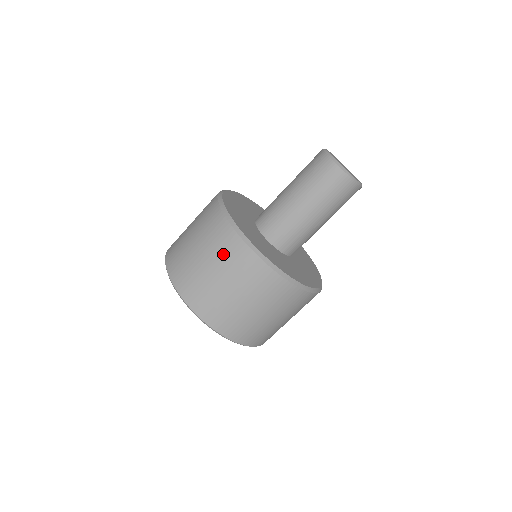
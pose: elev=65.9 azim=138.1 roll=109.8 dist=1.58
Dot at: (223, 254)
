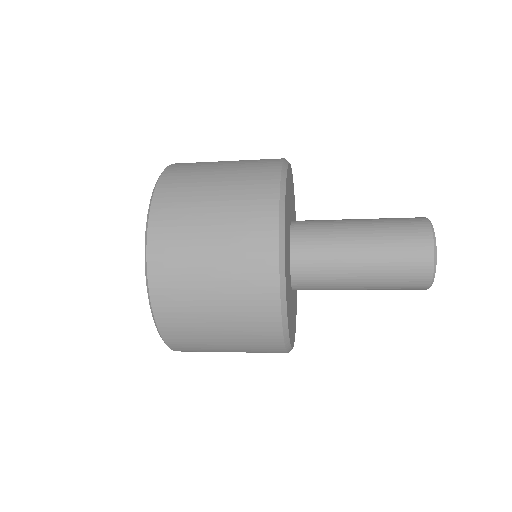
Dot at: occluded
